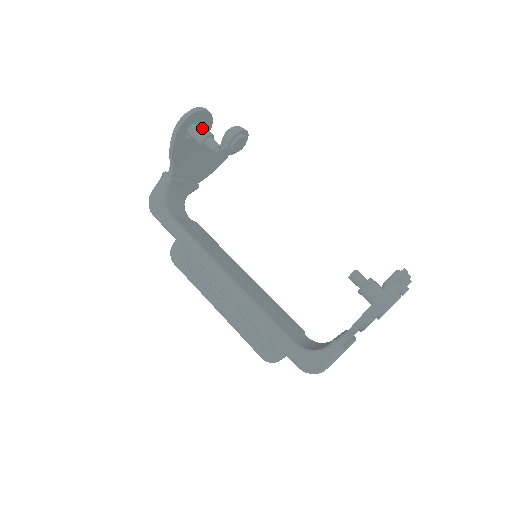
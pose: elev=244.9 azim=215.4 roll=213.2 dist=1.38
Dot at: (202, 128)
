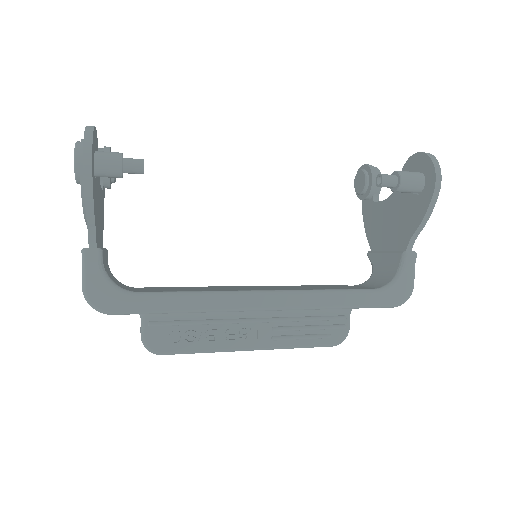
Dot at: (105, 153)
